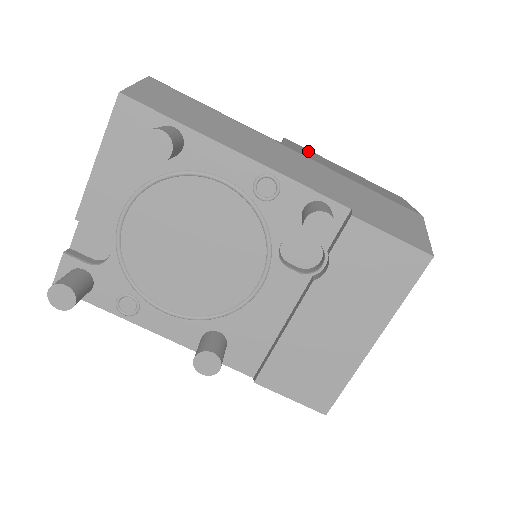
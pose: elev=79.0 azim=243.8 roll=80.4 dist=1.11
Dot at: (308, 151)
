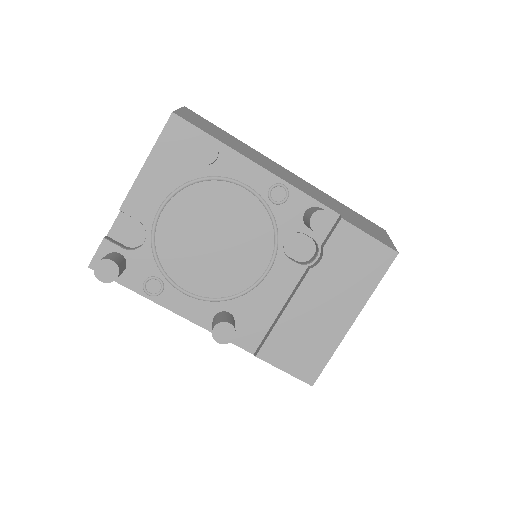
Dot at: occluded
